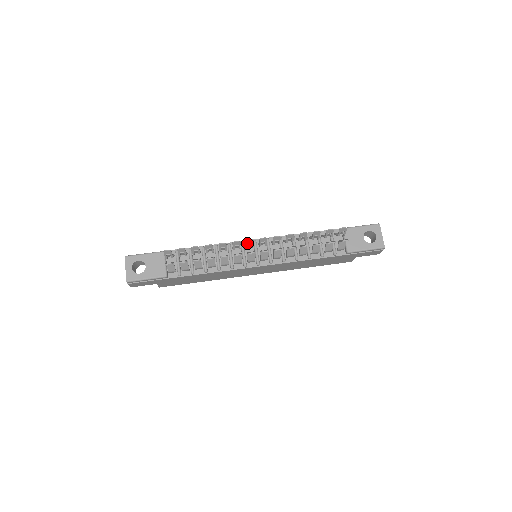
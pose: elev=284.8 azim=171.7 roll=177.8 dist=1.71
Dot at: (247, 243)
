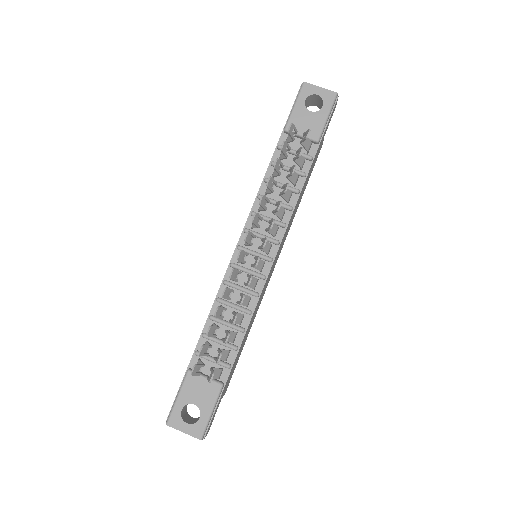
Dot at: (240, 260)
